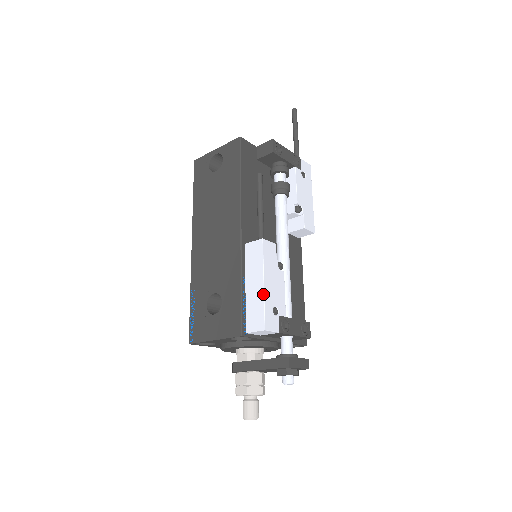
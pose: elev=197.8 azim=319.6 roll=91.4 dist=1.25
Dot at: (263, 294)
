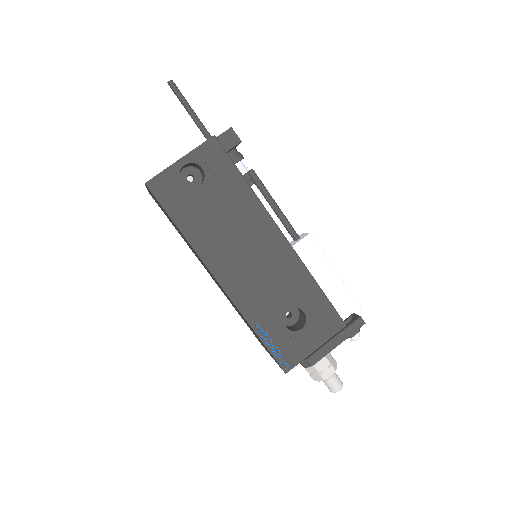
Dot at: (342, 280)
